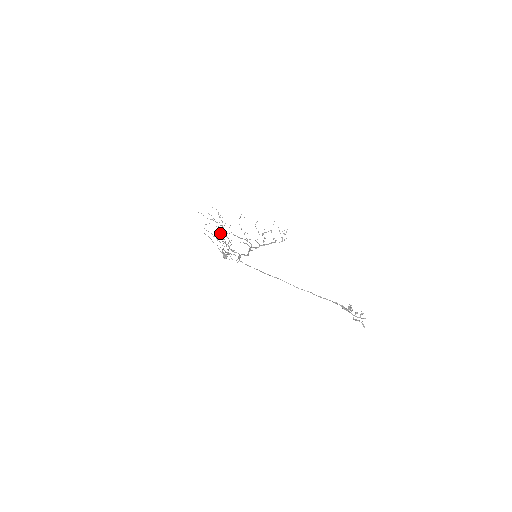
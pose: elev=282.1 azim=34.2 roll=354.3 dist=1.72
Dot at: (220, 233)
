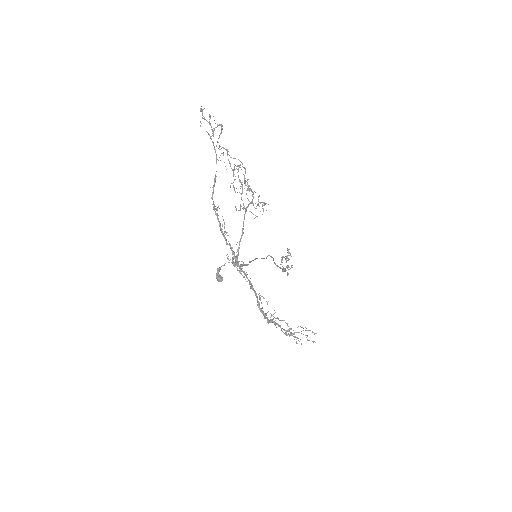
Dot at: (239, 248)
